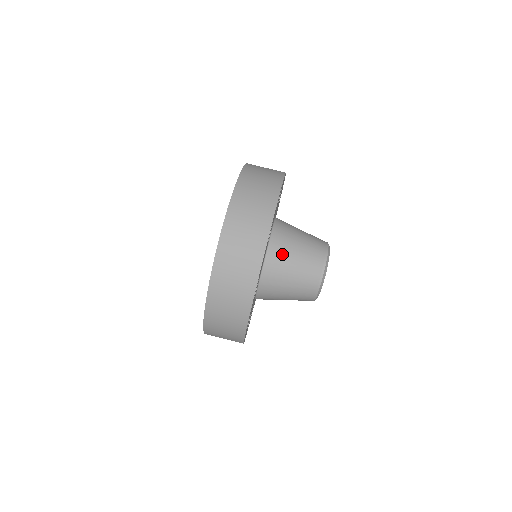
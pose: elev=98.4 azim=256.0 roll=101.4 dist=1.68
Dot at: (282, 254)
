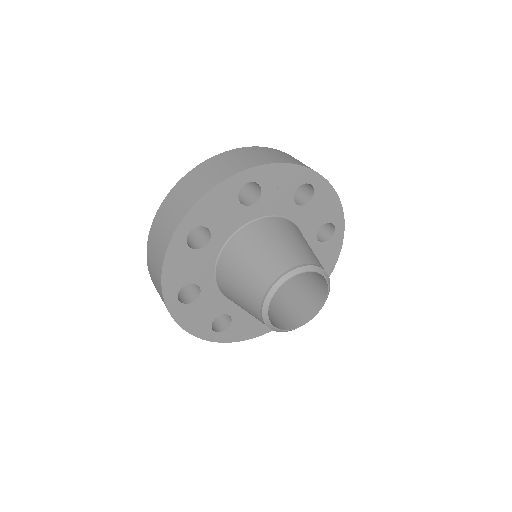
Dot at: (290, 229)
